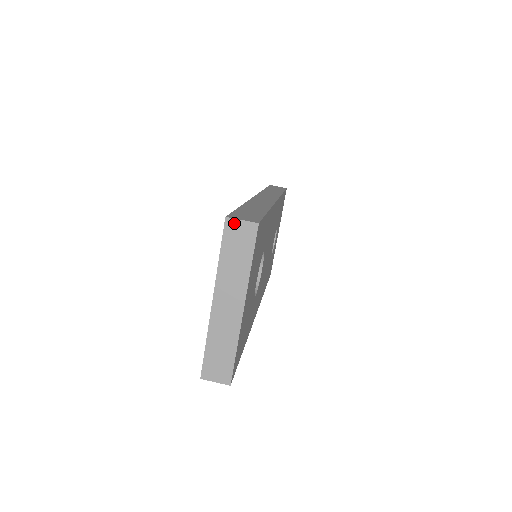
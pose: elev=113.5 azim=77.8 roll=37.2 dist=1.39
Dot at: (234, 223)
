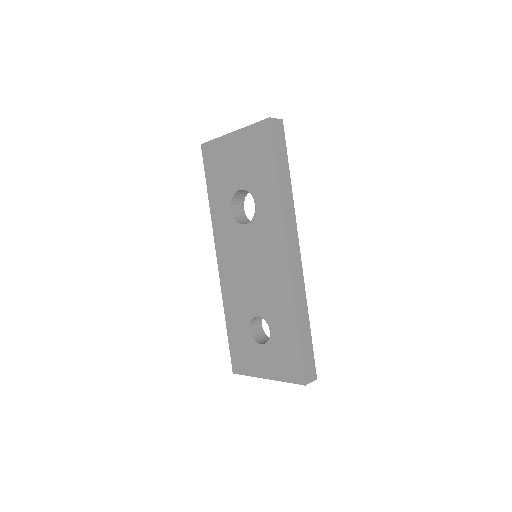
Dot at: occluded
